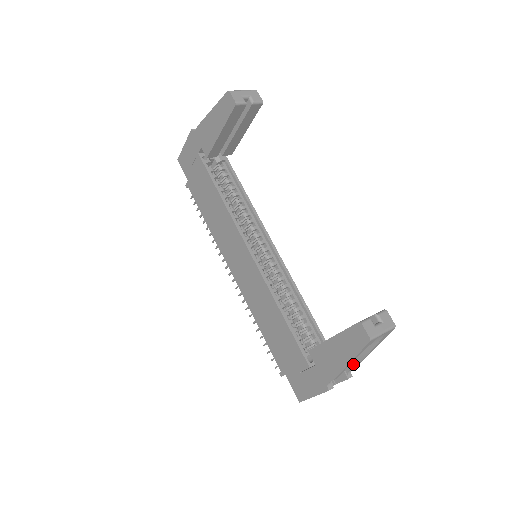
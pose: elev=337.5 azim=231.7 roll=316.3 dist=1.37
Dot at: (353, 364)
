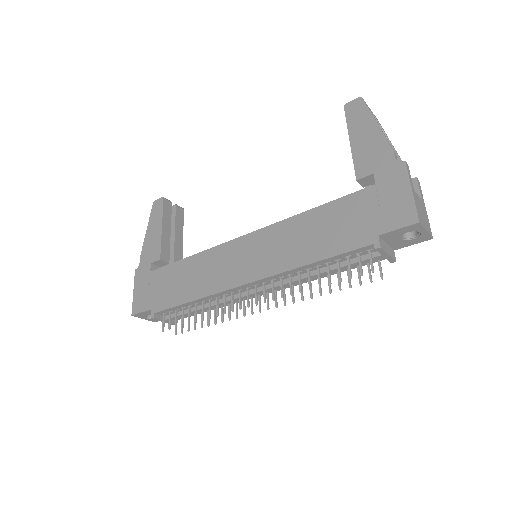
Dot at: occluded
